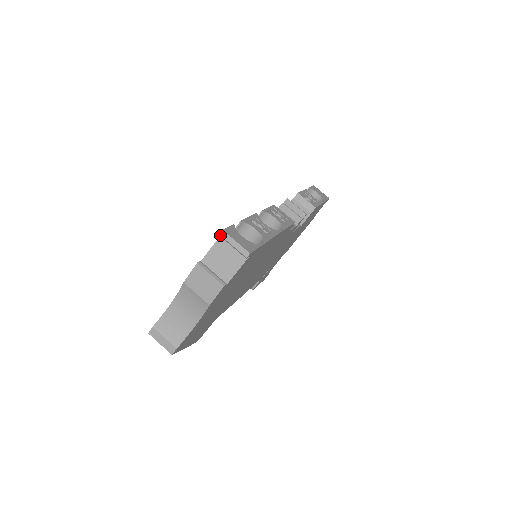
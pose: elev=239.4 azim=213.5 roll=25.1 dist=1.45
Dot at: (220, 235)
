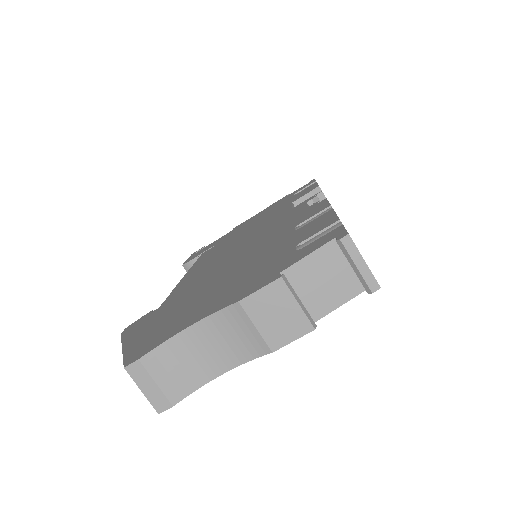
Dot at: (341, 241)
